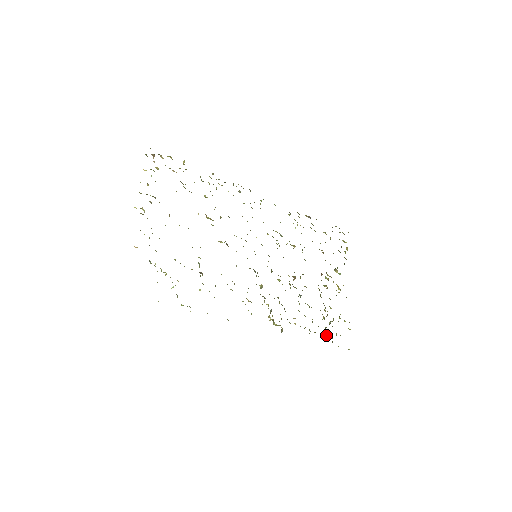
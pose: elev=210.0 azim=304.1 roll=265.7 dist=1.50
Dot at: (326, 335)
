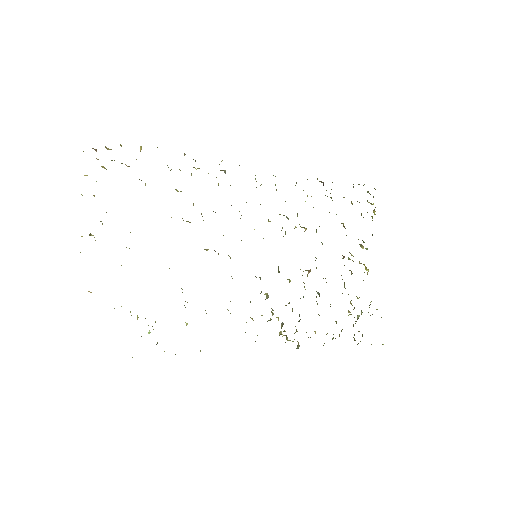
Dot at: (354, 335)
